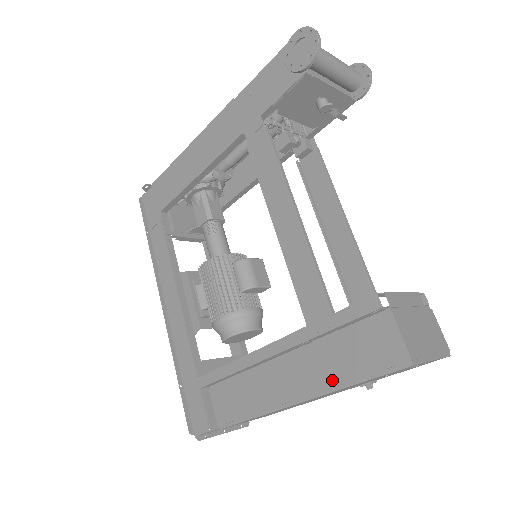
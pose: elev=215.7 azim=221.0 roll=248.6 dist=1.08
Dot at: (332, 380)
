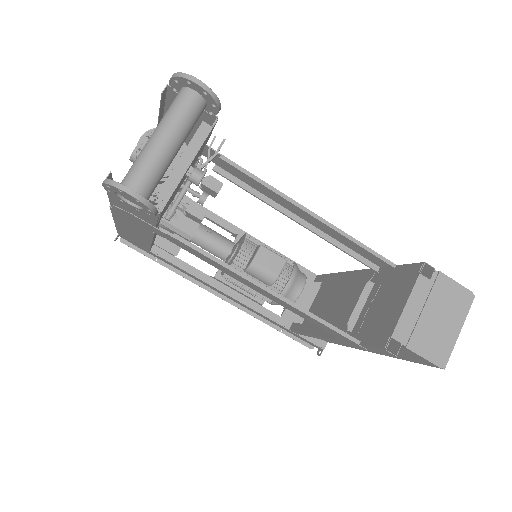
Dot at: (388, 355)
